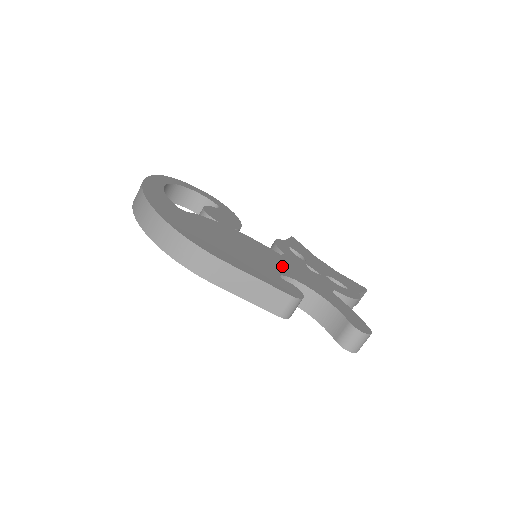
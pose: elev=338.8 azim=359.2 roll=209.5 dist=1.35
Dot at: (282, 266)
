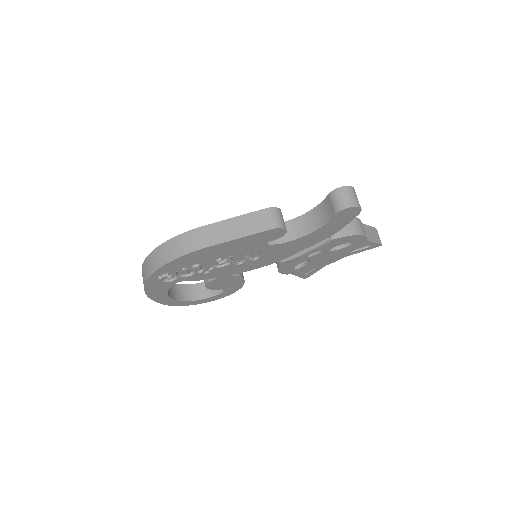
Dot at: occluded
